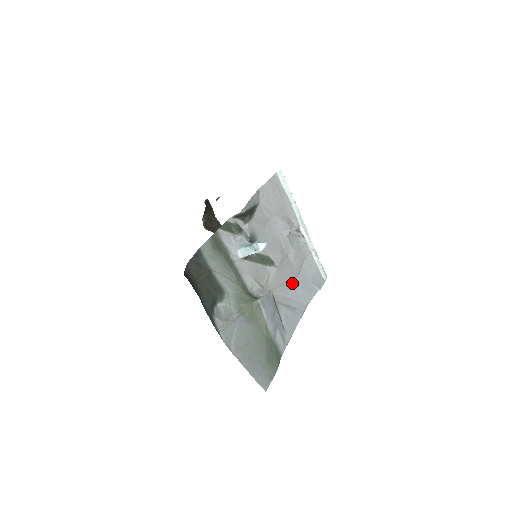
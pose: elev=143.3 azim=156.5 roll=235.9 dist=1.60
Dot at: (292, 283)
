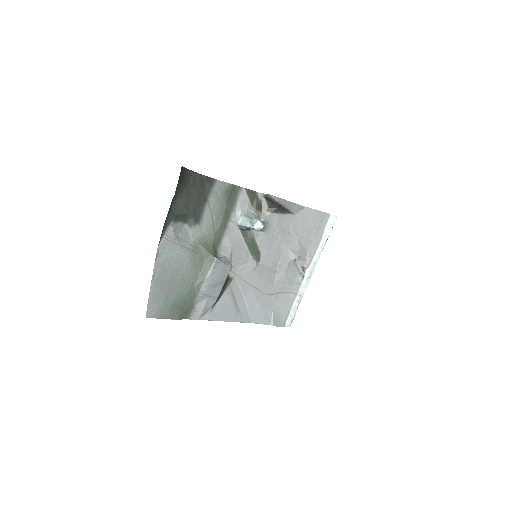
Dot at: (257, 292)
